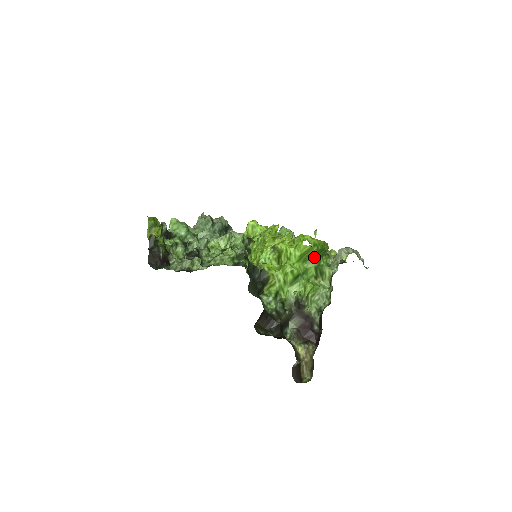
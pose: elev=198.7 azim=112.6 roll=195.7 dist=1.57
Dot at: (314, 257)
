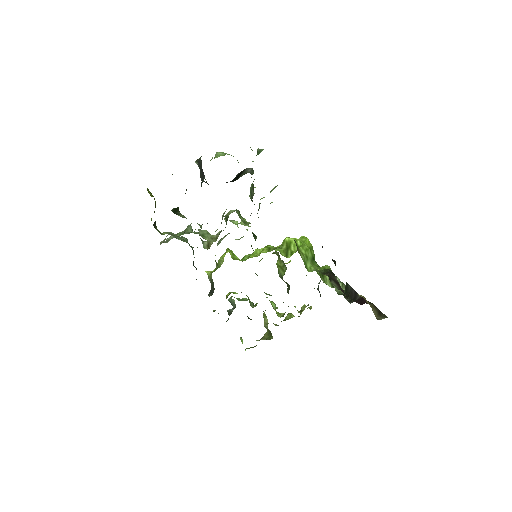
Dot at: occluded
